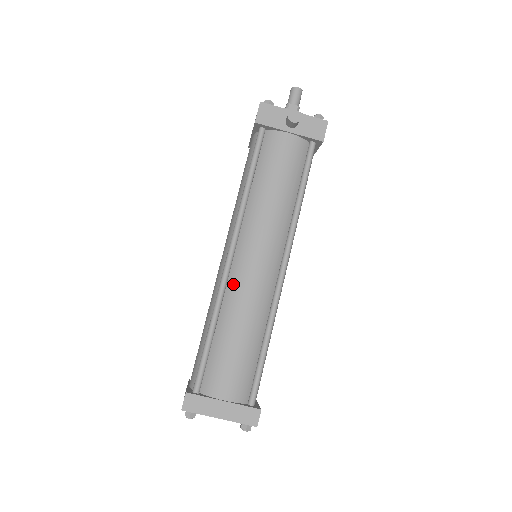
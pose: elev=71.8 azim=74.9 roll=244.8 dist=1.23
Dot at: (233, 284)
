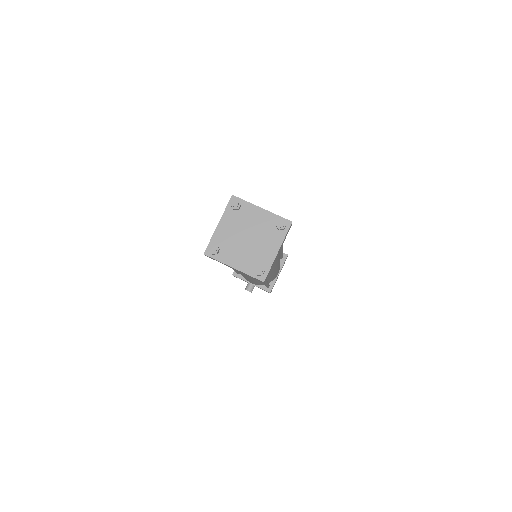
Dot at: occluded
